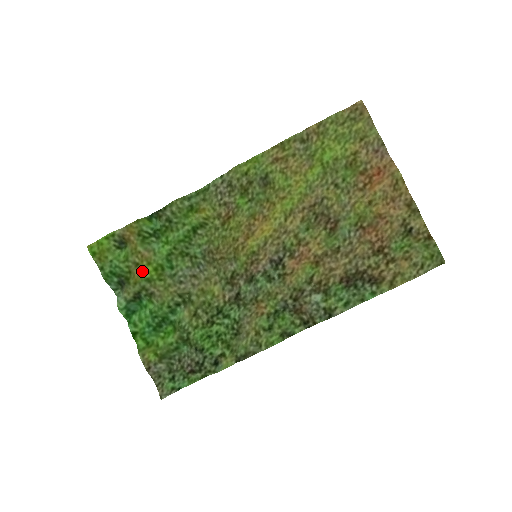
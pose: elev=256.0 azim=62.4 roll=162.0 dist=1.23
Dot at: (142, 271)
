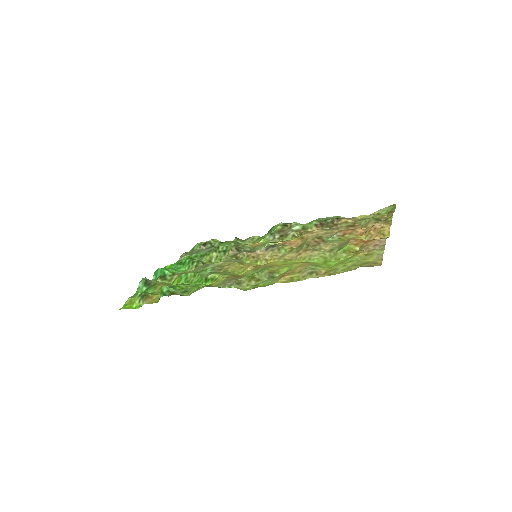
Dot at: occluded
